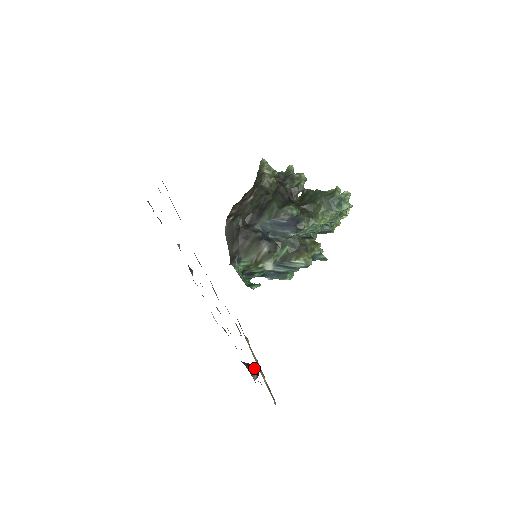
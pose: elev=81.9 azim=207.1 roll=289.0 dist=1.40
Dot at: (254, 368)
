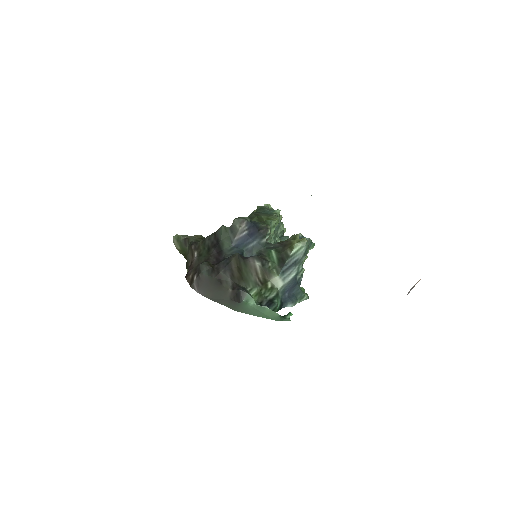
Dot at: occluded
